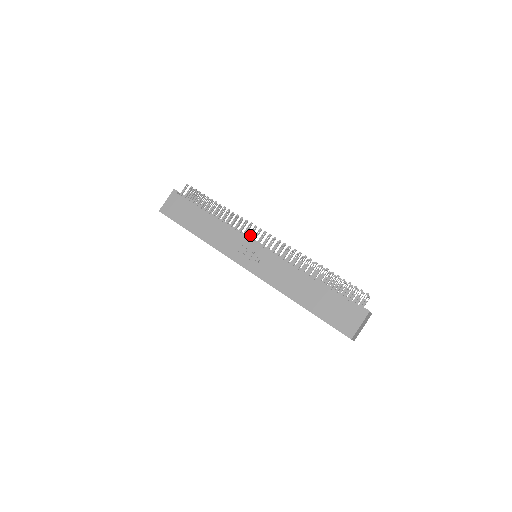
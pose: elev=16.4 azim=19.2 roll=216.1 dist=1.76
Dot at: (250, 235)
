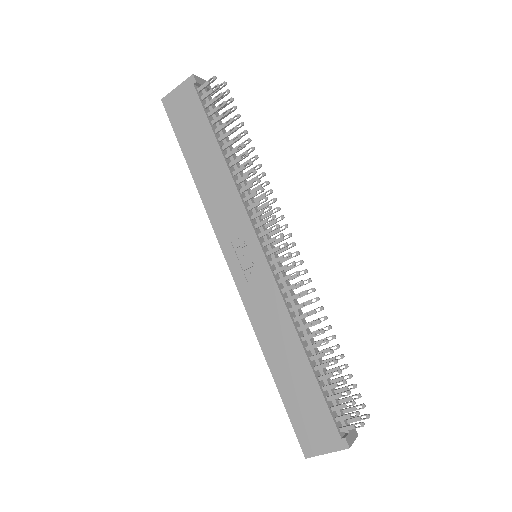
Dot at: (260, 225)
